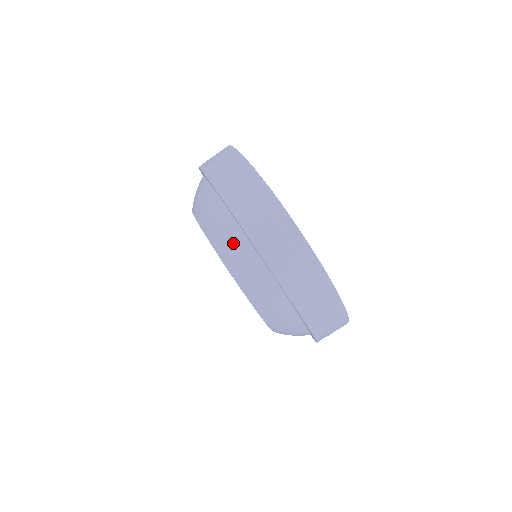
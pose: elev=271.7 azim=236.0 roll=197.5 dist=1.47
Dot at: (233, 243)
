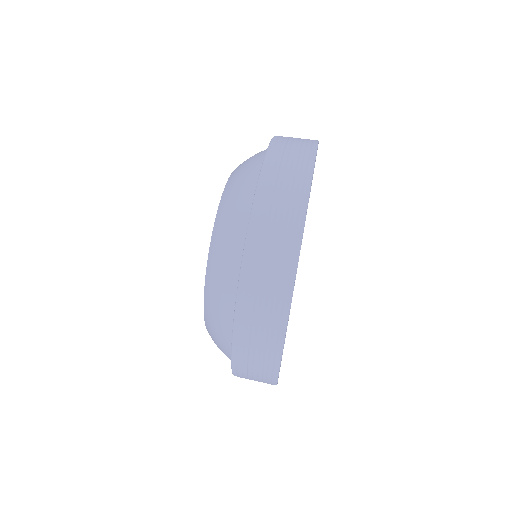
Dot at: (240, 195)
